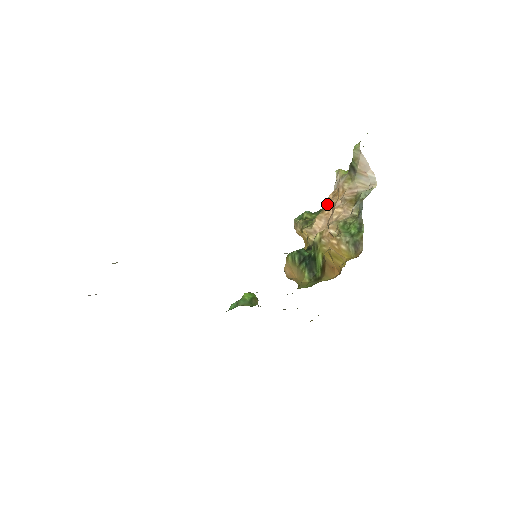
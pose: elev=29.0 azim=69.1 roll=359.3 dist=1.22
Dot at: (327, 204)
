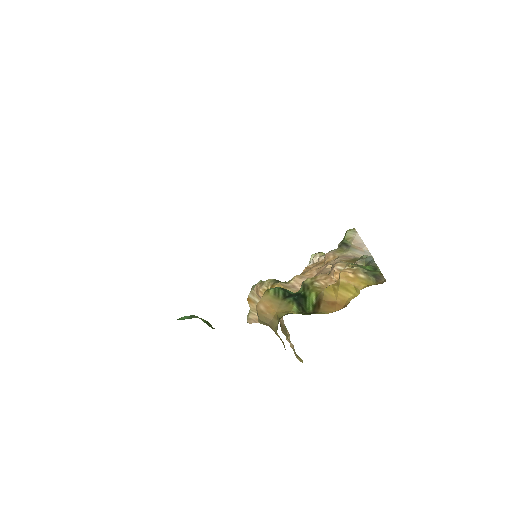
Dot at: (308, 269)
